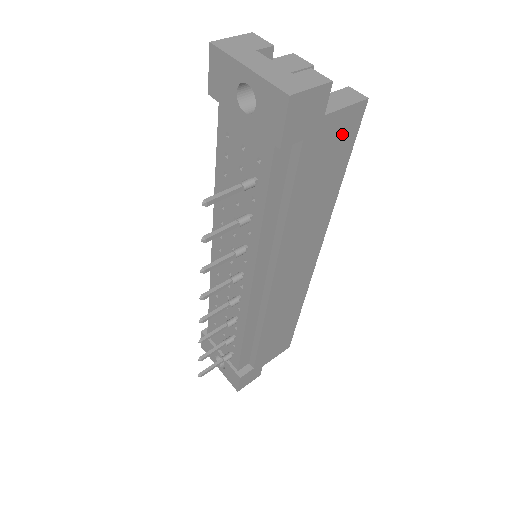
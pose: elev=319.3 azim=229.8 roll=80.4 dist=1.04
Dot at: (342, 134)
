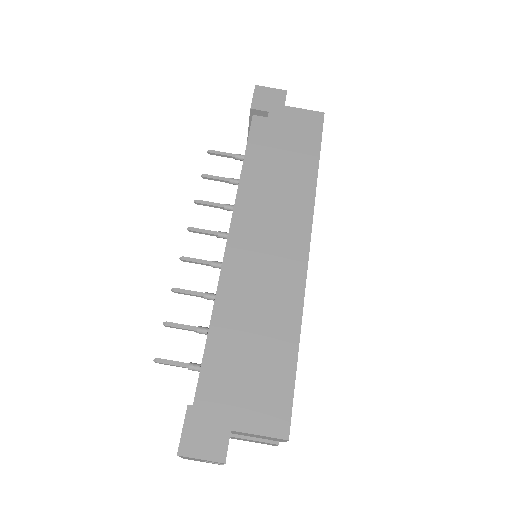
Dot at: occluded
